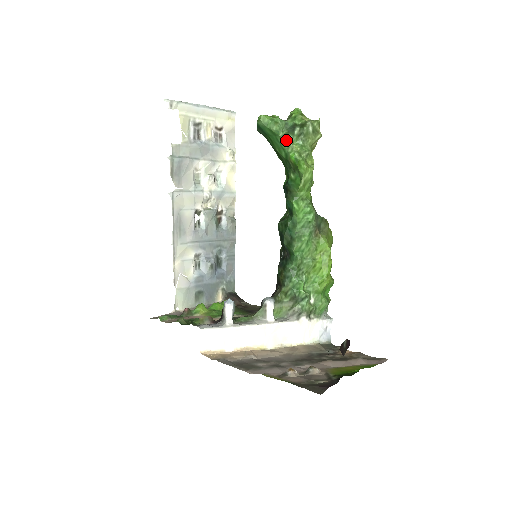
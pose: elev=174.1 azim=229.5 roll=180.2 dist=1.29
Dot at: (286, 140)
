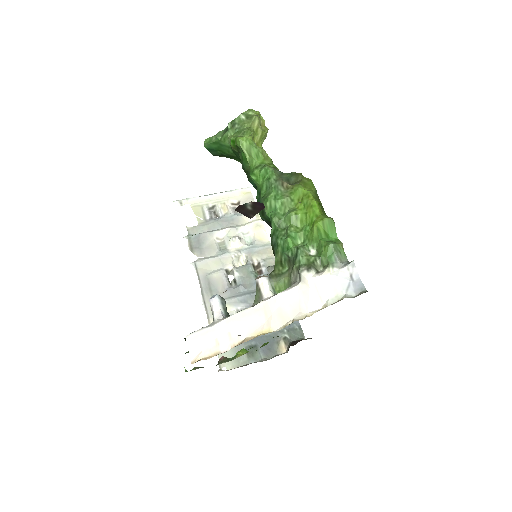
Dot at: (225, 138)
